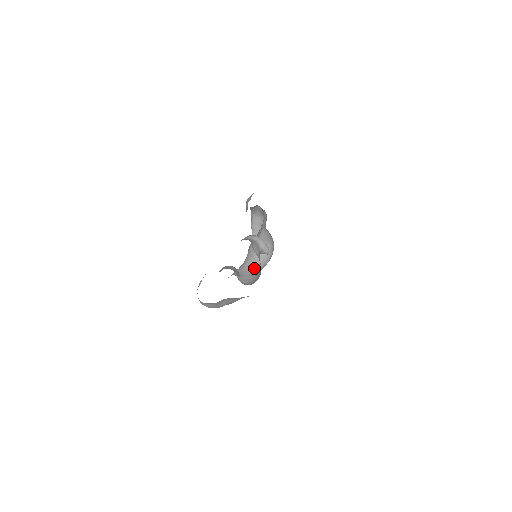
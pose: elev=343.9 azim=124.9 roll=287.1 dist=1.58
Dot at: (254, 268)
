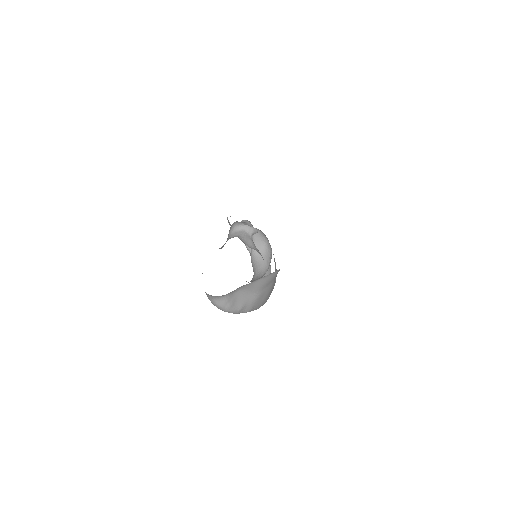
Dot at: (262, 273)
